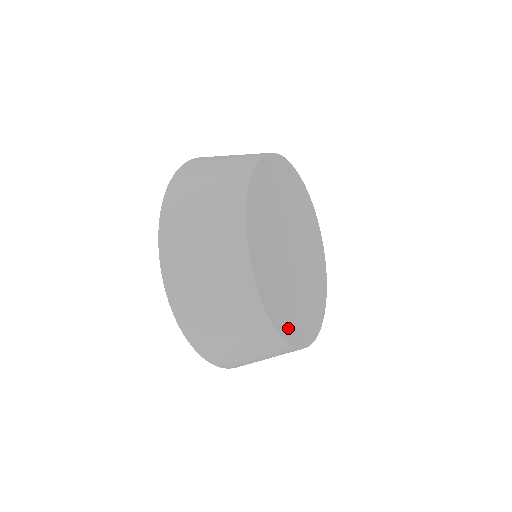
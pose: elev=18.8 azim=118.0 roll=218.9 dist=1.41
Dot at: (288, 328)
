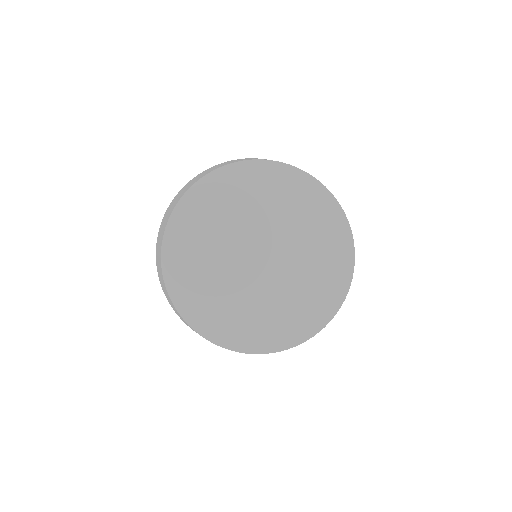
Dot at: (182, 289)
